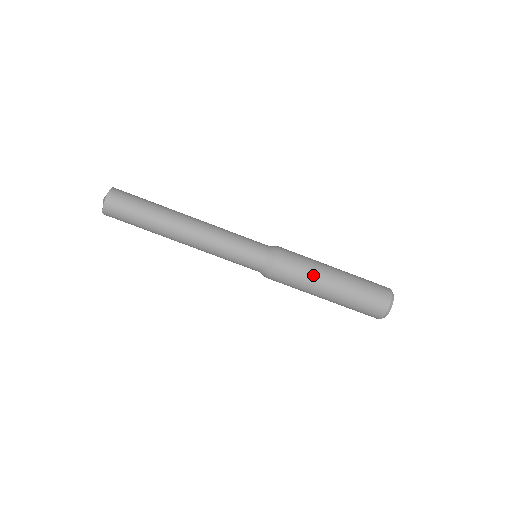
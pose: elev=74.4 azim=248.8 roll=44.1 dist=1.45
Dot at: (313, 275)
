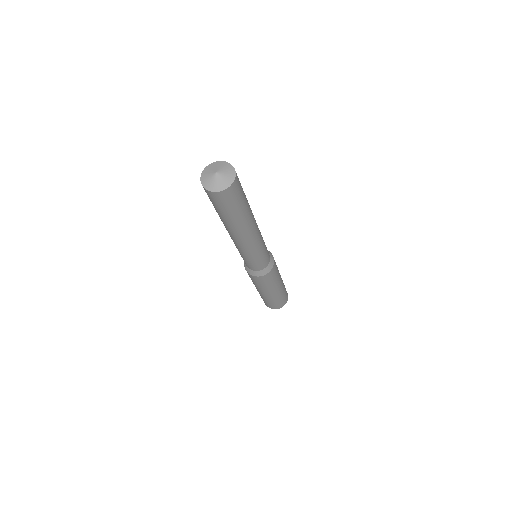
Dot at: (265, 289)
